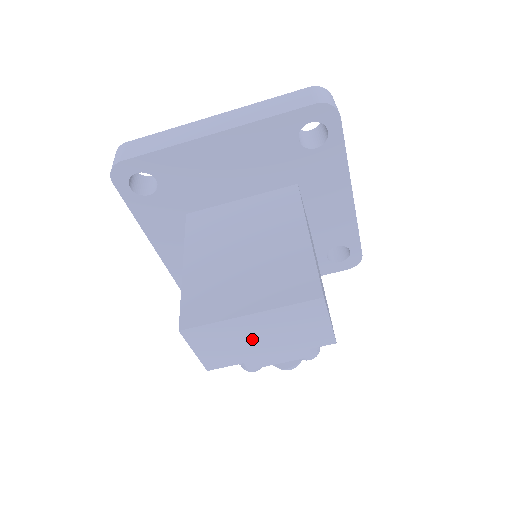
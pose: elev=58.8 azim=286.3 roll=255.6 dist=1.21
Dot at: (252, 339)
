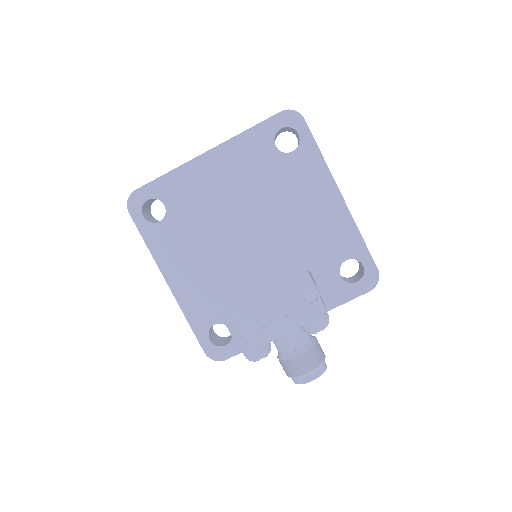
Dot at: (232, 263)
